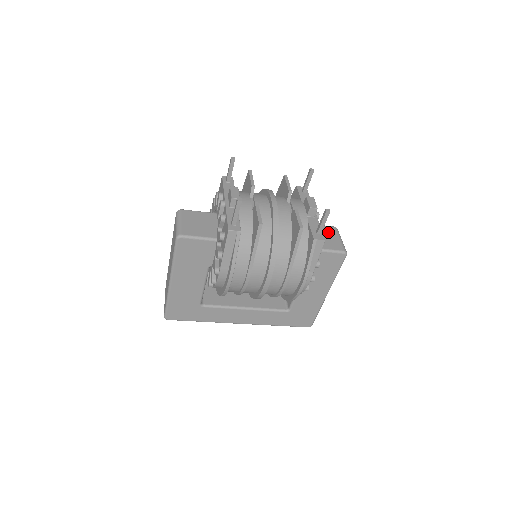
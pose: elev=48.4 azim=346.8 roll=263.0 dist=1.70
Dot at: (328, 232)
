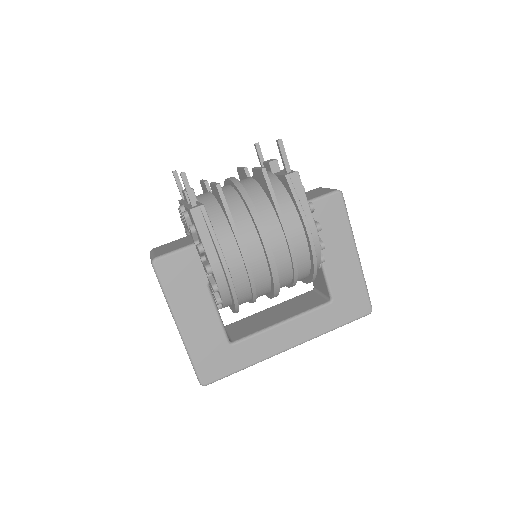
Dot at: (313, 192)
